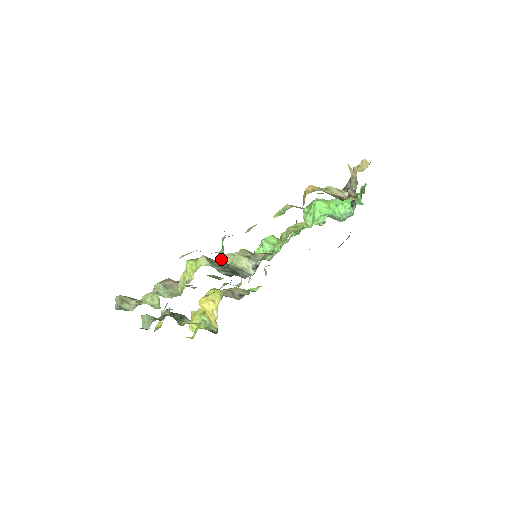
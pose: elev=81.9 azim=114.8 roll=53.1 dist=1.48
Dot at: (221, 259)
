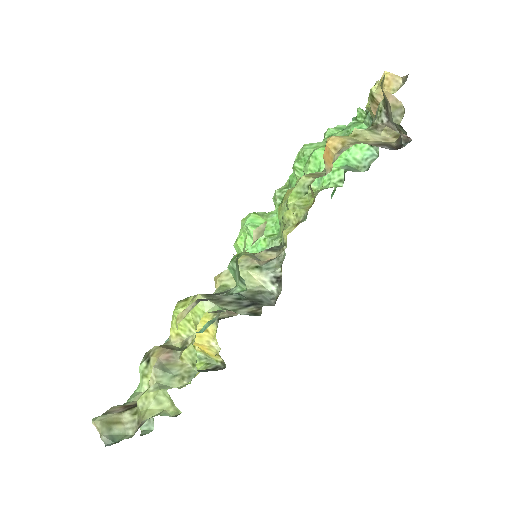
Dot at: (220, 285)
